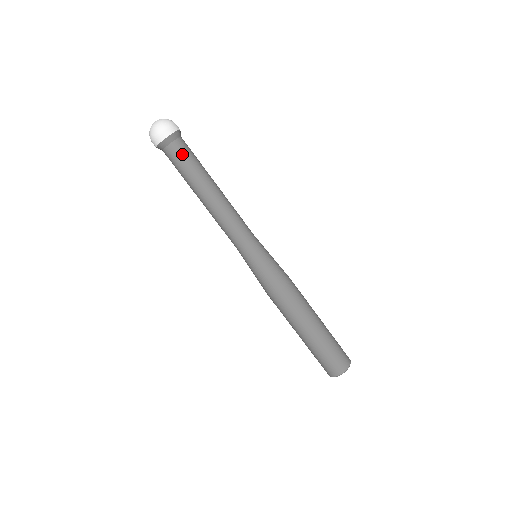
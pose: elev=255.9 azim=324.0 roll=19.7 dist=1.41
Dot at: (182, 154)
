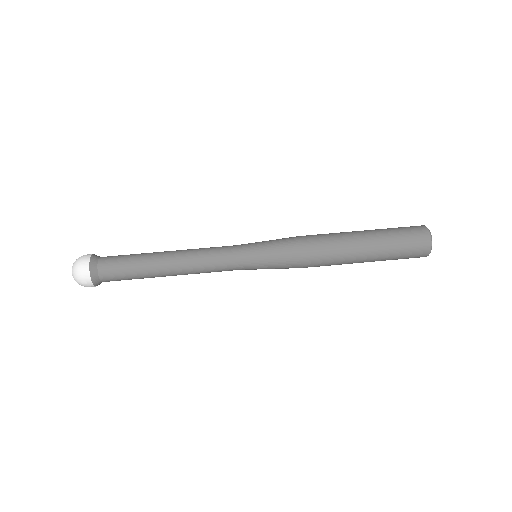
Dot at: (114, 259)
